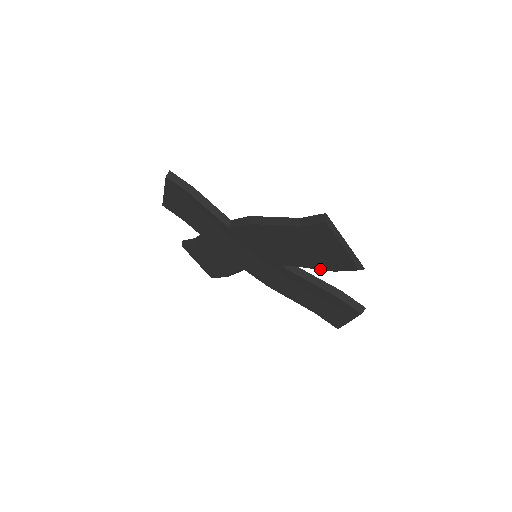
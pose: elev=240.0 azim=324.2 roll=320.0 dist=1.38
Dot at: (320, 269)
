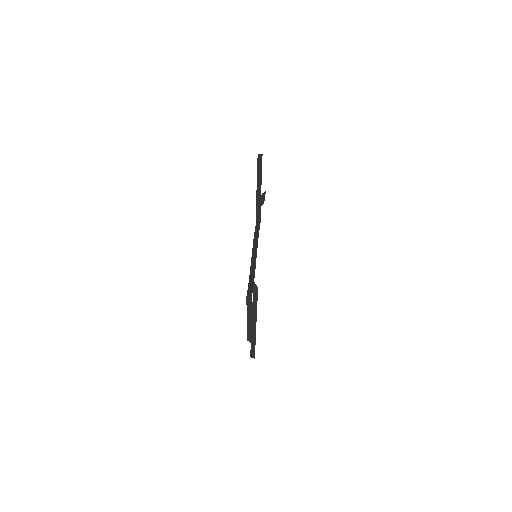
Dot at: occluded
